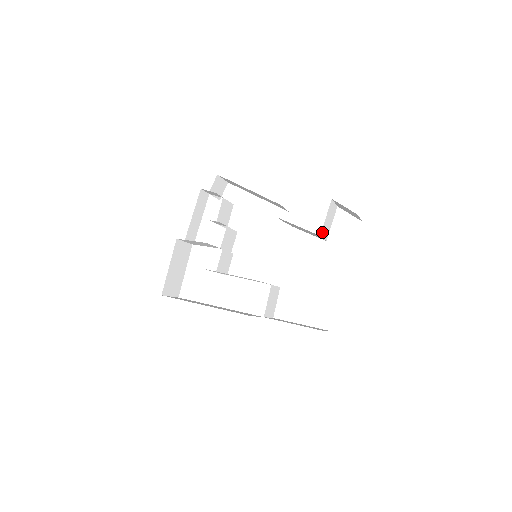
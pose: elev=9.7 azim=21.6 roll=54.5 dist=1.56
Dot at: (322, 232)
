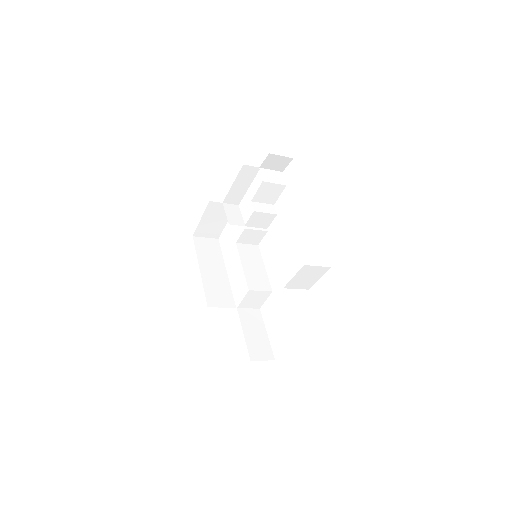
Dot at: (290, 285)
